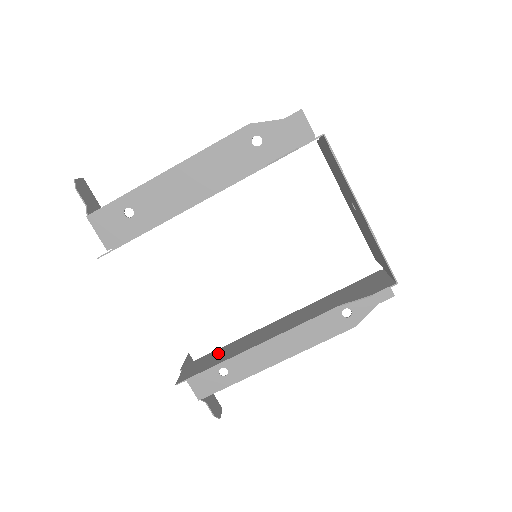
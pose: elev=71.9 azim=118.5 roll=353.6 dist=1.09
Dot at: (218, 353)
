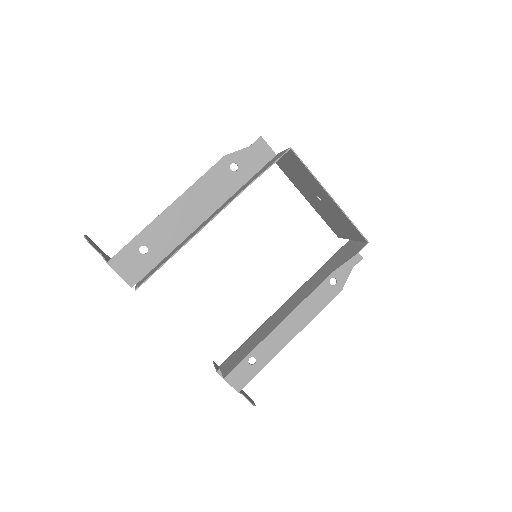
Dot at: (246, 344)
